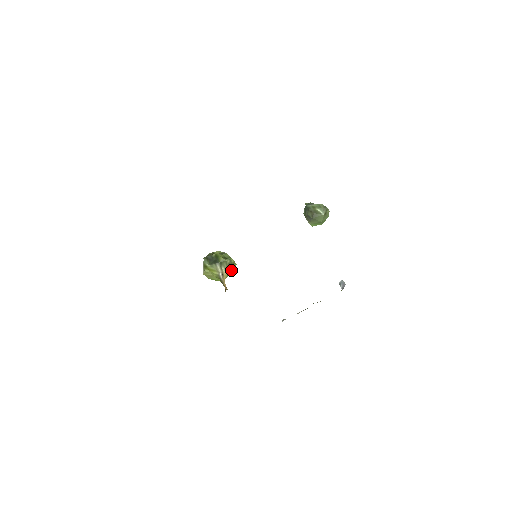
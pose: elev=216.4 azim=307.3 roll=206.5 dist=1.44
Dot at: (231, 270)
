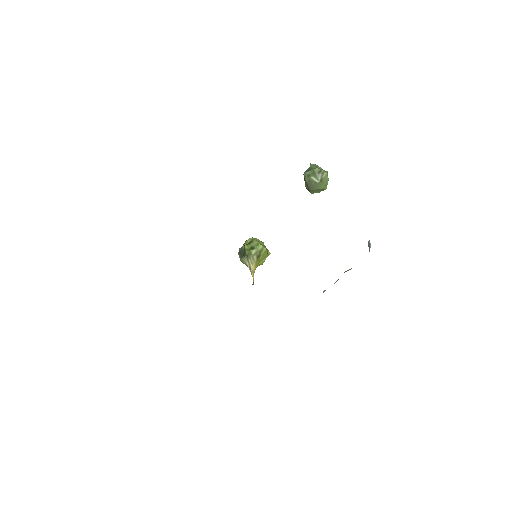
Dot at: (260, 258)
